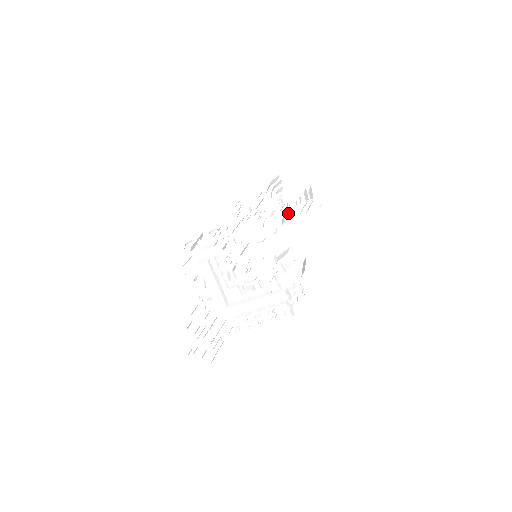
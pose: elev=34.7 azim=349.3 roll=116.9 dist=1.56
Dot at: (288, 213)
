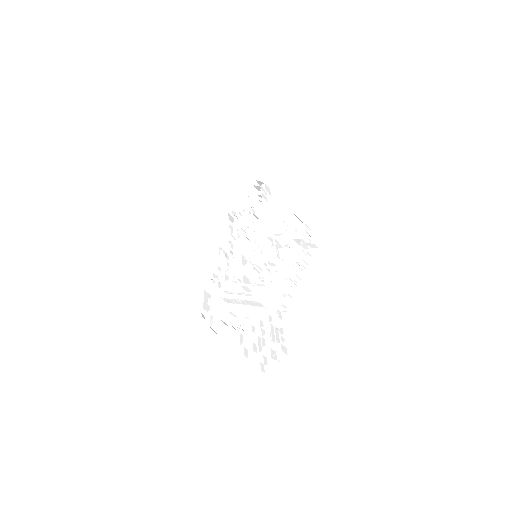
Dot at: (256, 210)
